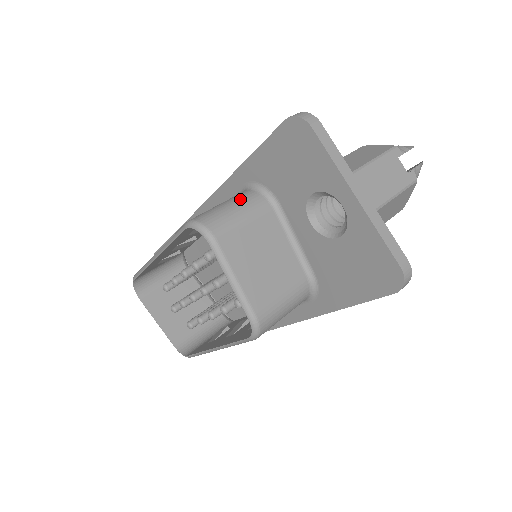
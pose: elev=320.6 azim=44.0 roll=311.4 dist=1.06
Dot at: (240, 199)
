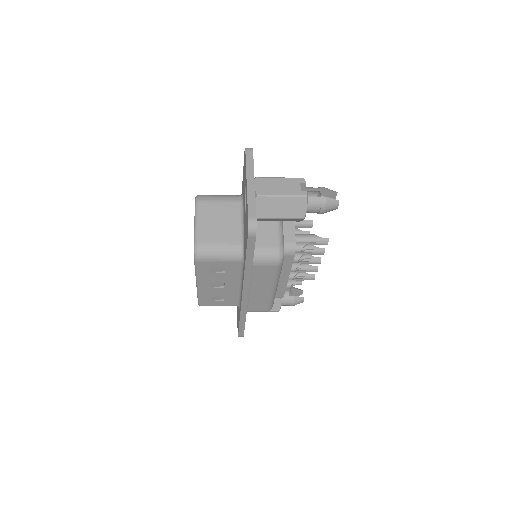
Dot at: (228, 195)
